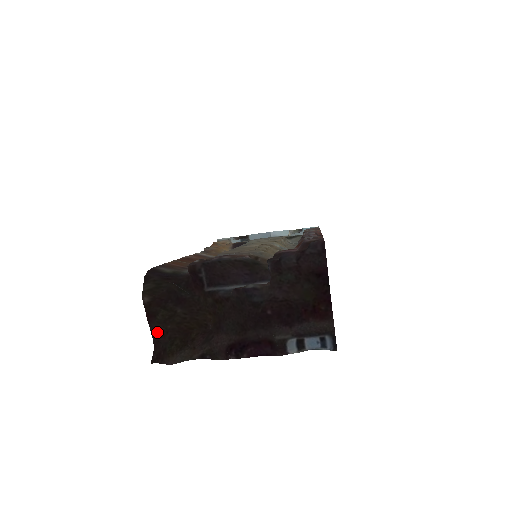
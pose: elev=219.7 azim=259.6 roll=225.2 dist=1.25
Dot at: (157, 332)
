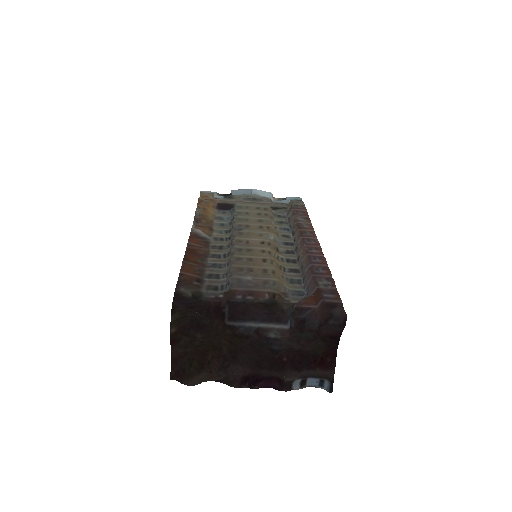
Dot at: (177, 353)
